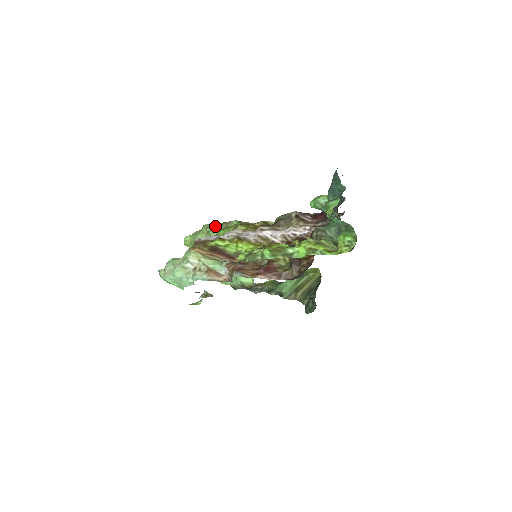
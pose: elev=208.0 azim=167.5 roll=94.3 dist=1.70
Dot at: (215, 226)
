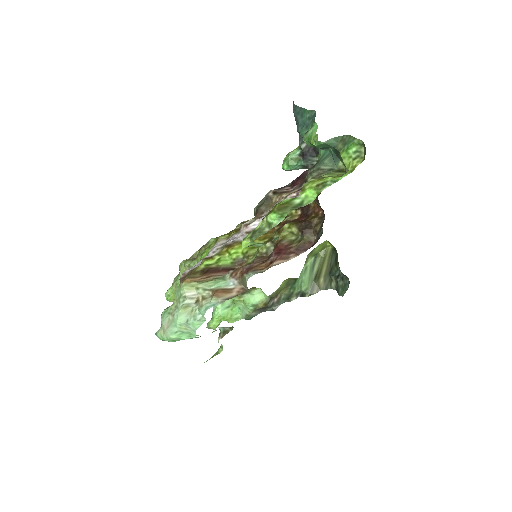
Dot at: (192, 258)
